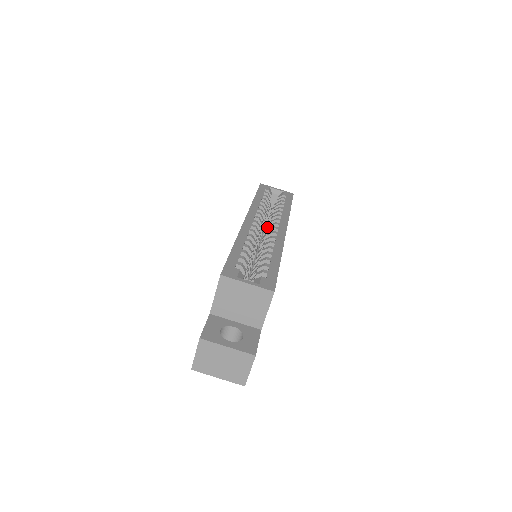
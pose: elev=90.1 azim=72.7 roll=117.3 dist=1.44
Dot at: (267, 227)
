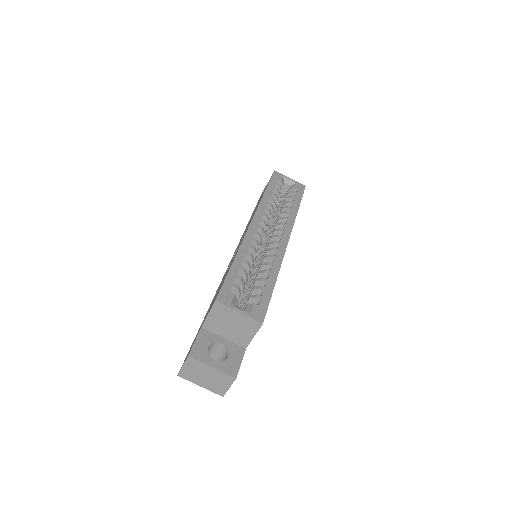
Dot at: (272, 228)
